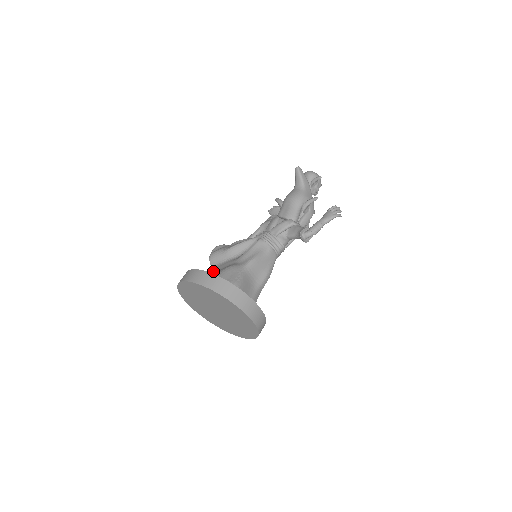
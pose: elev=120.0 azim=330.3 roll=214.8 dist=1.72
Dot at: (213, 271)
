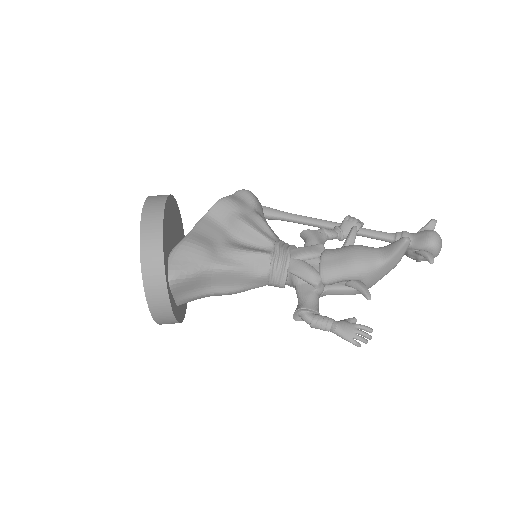
Dot at: (197, 222)
